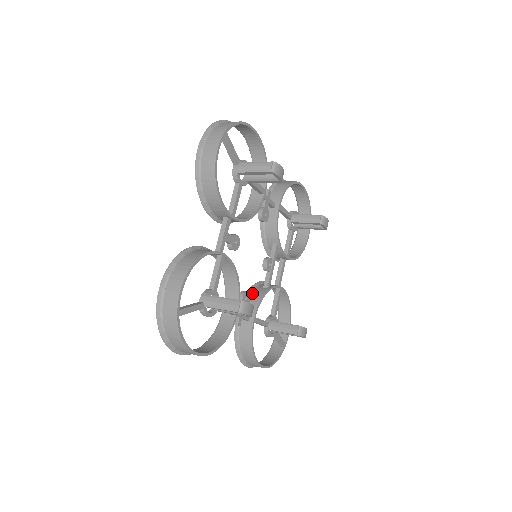
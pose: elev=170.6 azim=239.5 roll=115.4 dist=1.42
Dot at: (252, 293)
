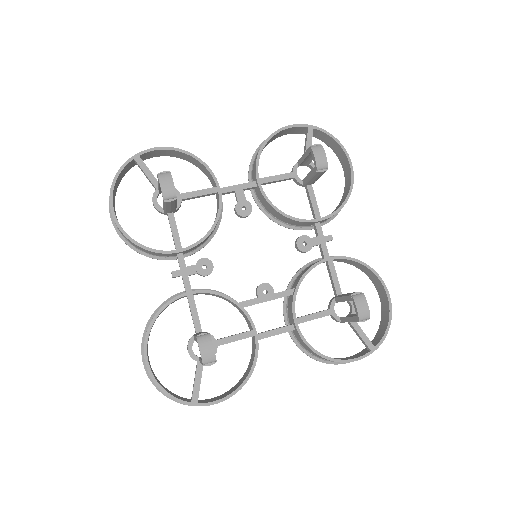
Dot at: occluded
